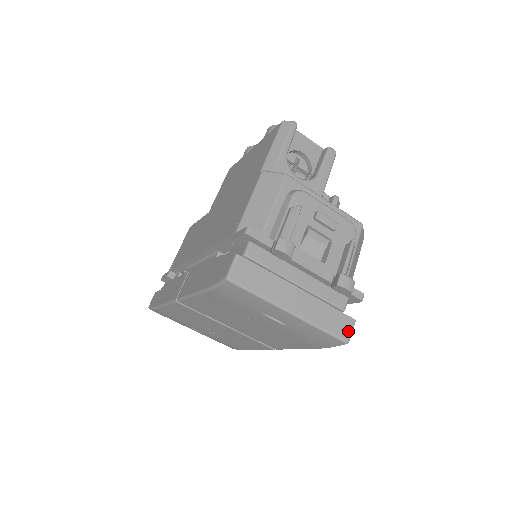
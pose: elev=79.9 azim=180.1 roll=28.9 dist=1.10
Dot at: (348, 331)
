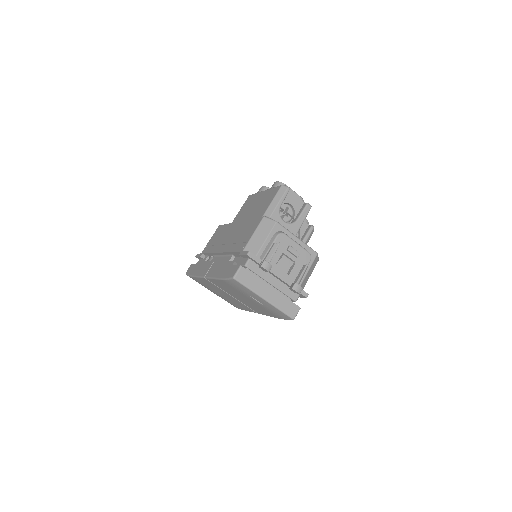
Dot at: (295, 313)
